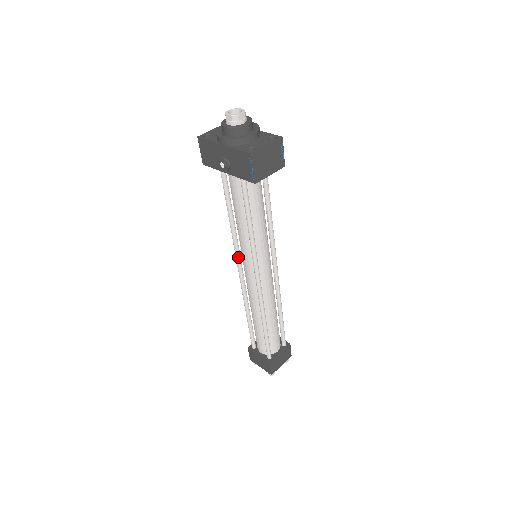
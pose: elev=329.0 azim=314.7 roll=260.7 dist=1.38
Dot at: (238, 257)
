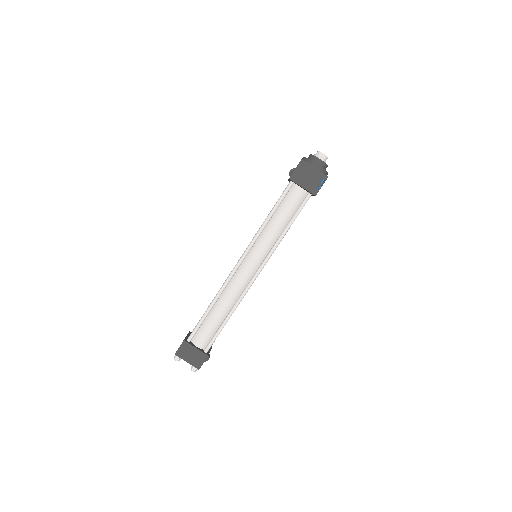
Dot at: occluded
